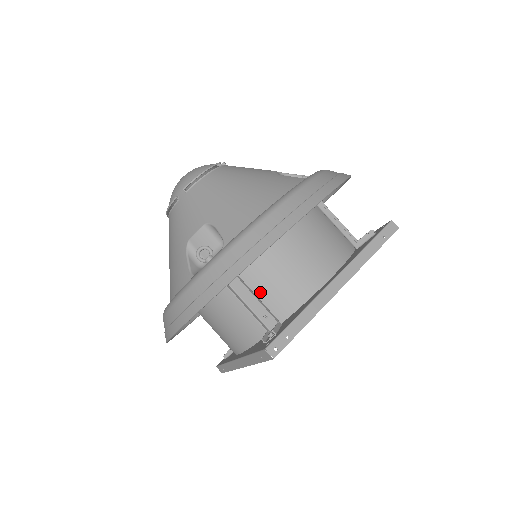
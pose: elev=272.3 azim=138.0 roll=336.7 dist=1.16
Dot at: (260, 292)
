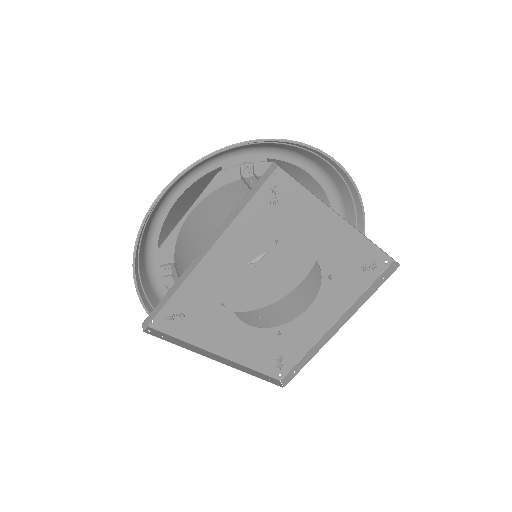
Dot at: occluded
